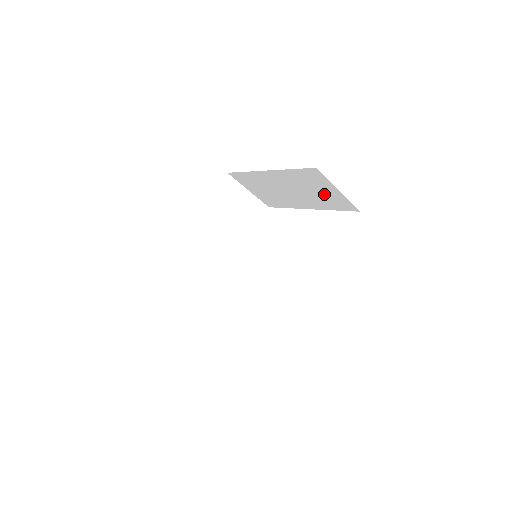
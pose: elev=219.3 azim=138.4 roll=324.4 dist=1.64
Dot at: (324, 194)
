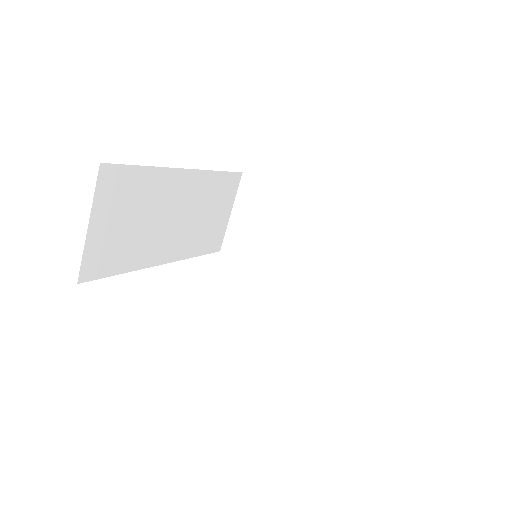
Dot at: (353, 273)
